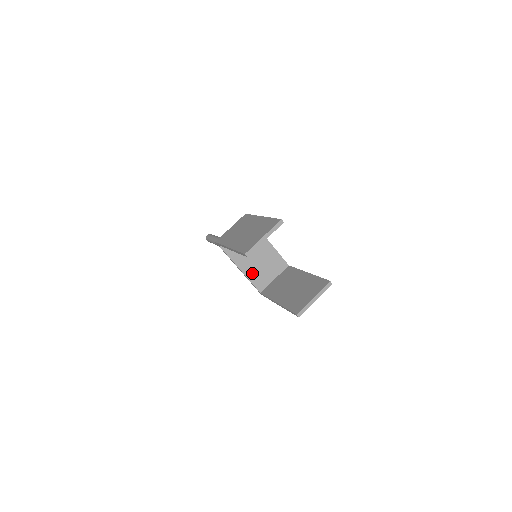
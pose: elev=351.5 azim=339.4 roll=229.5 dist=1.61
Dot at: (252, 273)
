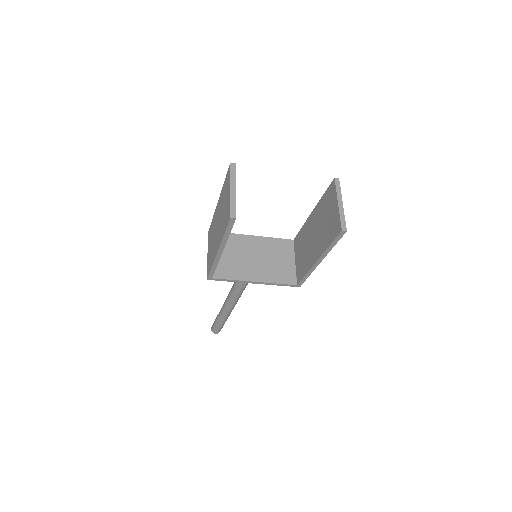
Dot at: (270, 275)
